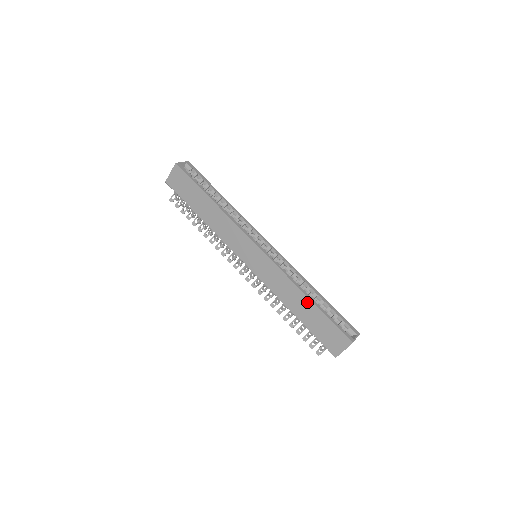
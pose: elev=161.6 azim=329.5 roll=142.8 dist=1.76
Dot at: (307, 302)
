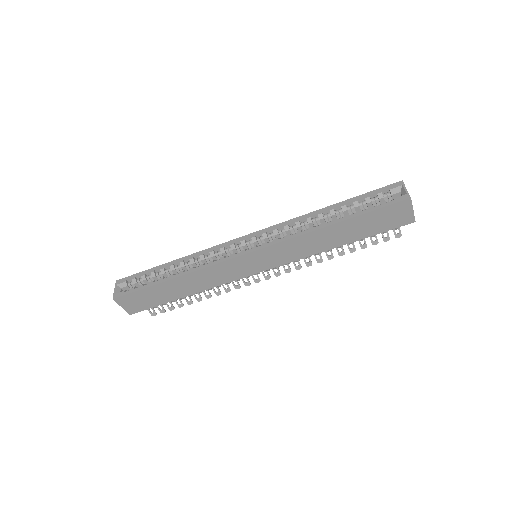
Dot at: (337, 228)
